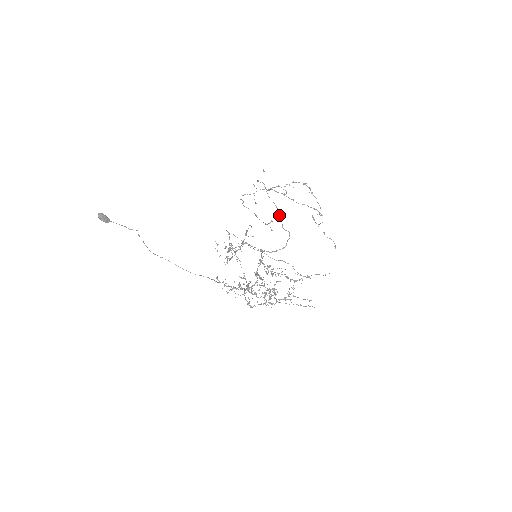
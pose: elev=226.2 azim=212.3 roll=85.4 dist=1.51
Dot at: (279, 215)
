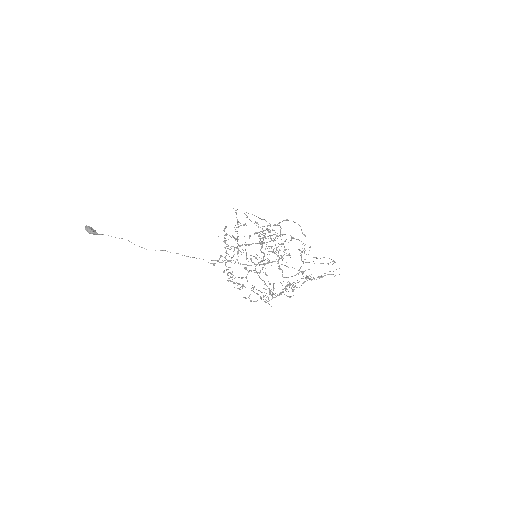
Dot at: (263, 219)
